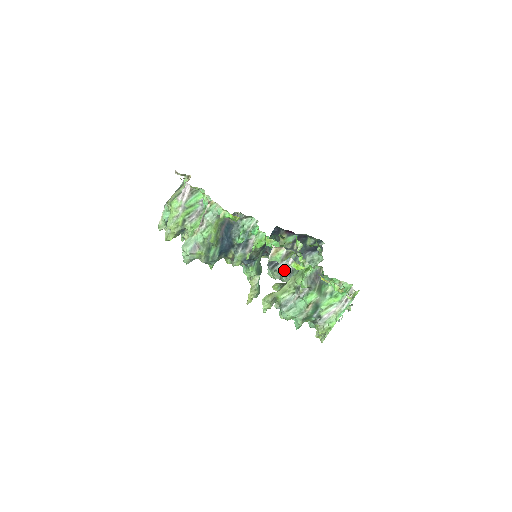
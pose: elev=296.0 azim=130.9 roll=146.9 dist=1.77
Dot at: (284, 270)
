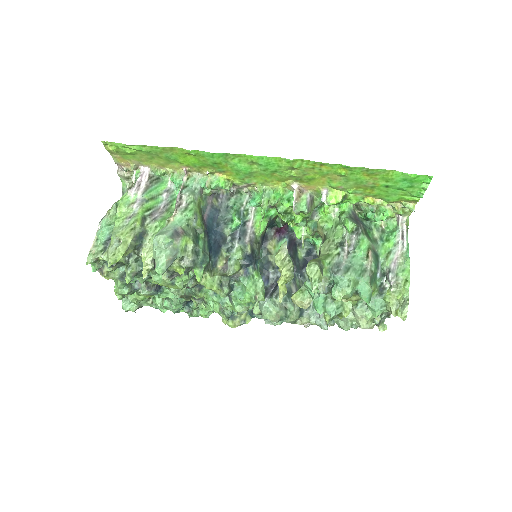
Dot at: (288, 292)
